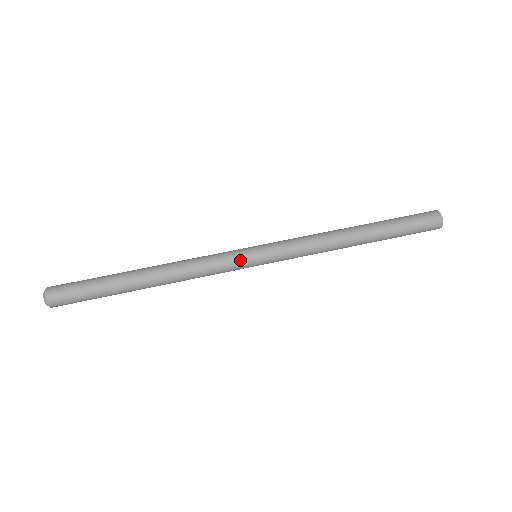
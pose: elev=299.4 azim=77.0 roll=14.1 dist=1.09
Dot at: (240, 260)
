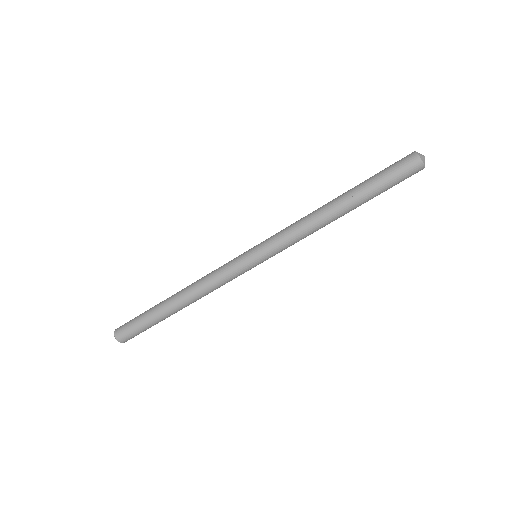
Dot at: occluded
